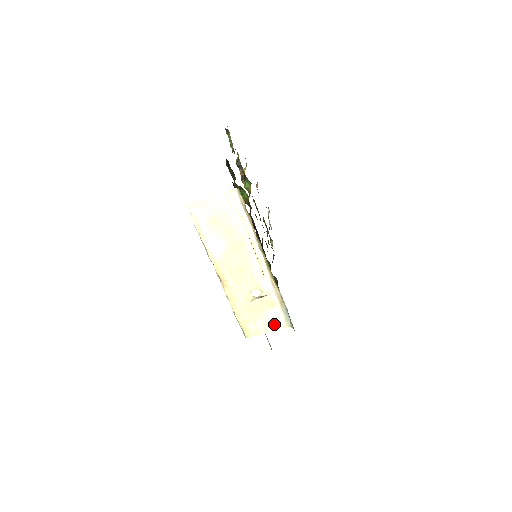
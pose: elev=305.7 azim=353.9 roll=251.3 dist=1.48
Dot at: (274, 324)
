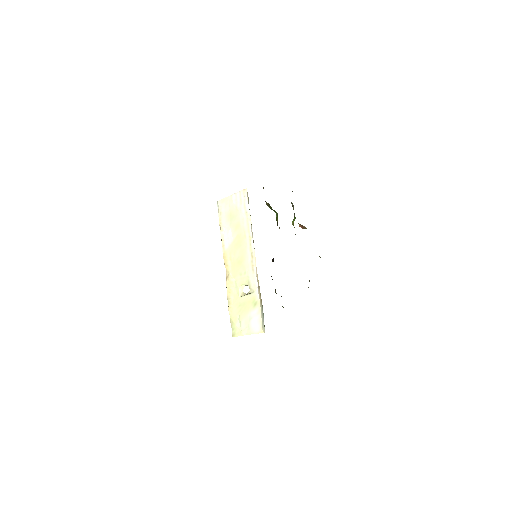
Dot at: (254, 327)
